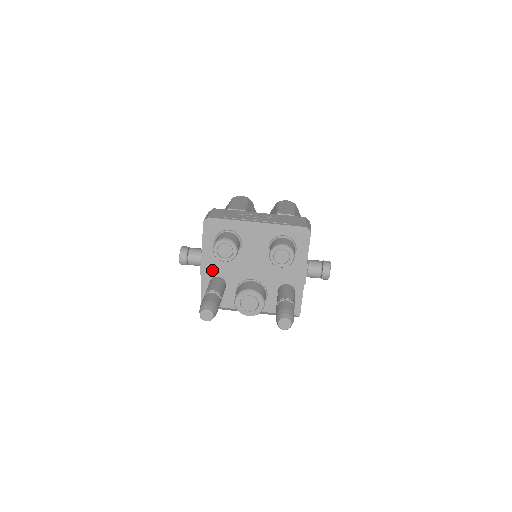
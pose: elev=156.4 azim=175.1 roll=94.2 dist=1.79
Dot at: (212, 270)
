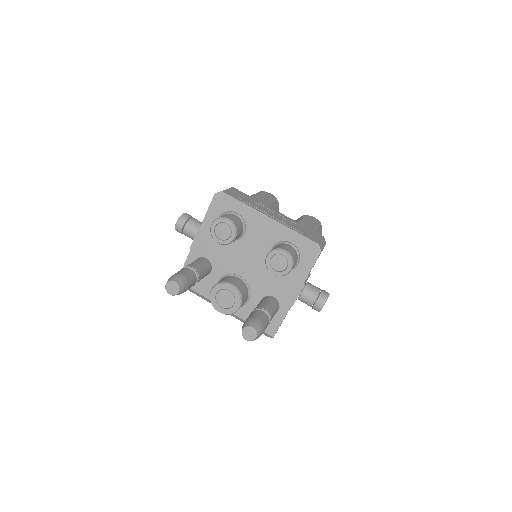
Dot at: (203, 249)
